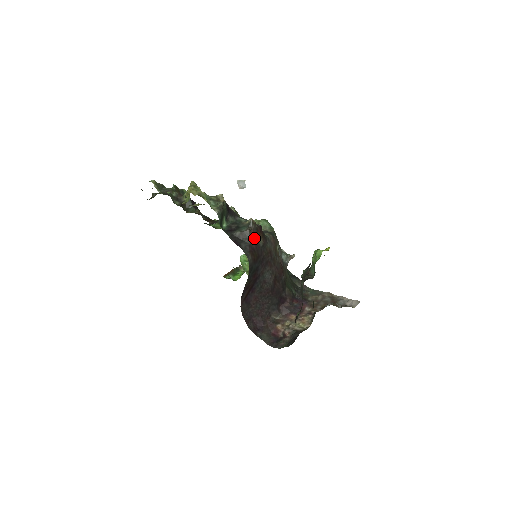
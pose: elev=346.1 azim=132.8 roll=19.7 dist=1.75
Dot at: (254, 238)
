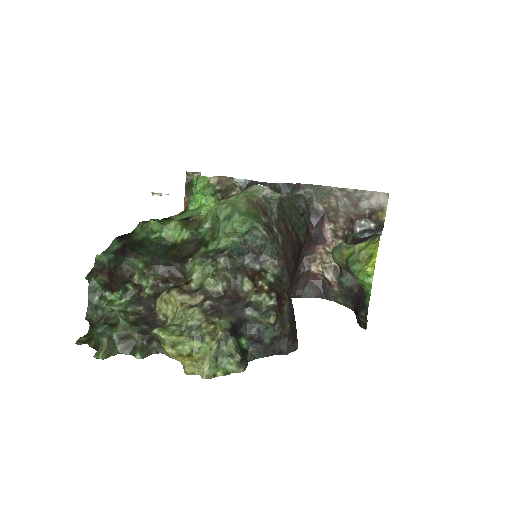
Dot at: (286, 326)
